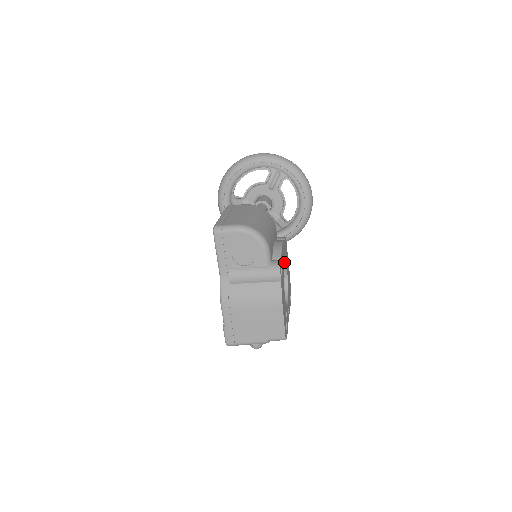
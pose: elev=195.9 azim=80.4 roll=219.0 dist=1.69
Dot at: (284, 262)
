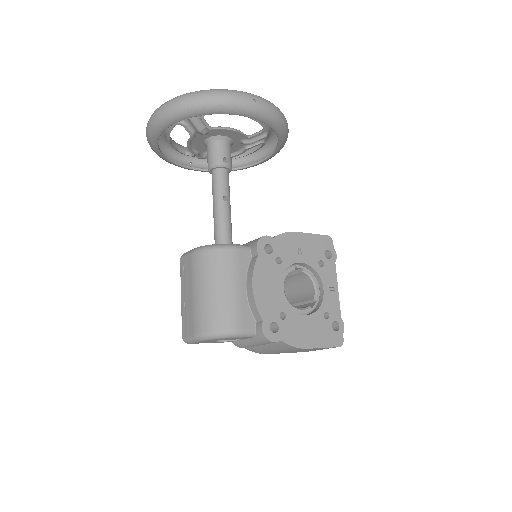
Dot at: (276, 285)
